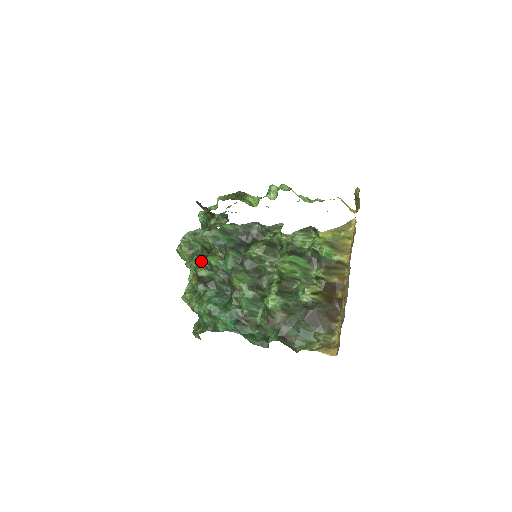
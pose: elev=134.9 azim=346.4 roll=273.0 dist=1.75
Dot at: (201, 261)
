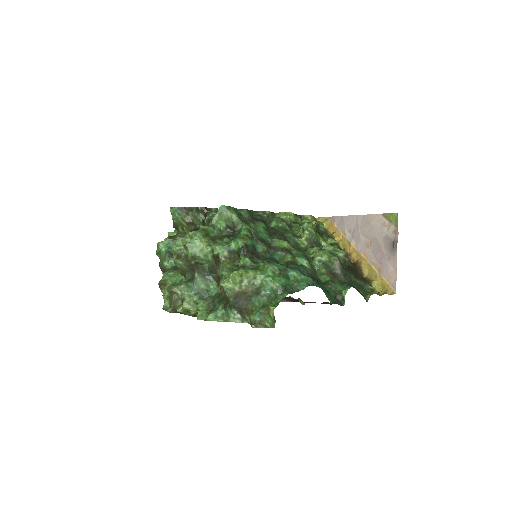
Dot at: (229, 240)
